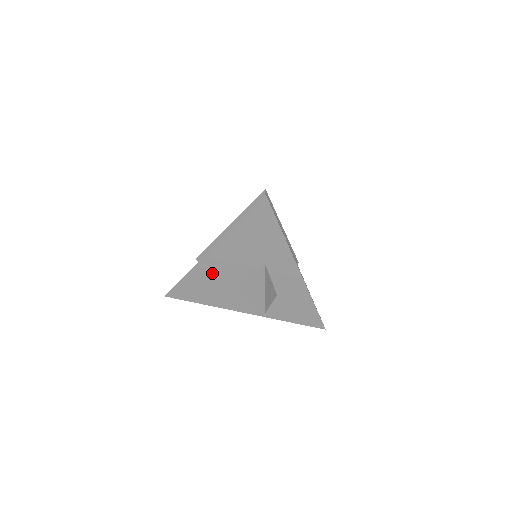
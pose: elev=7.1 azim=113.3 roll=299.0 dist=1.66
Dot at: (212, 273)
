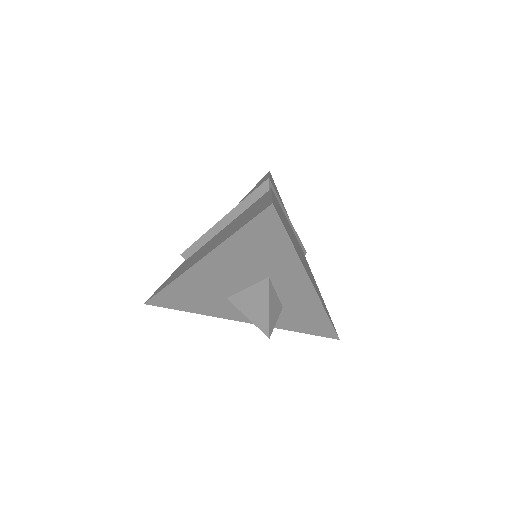
Dot at: (202, 284)
